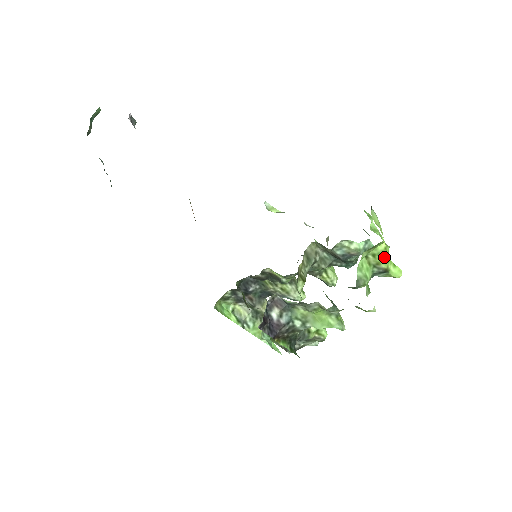
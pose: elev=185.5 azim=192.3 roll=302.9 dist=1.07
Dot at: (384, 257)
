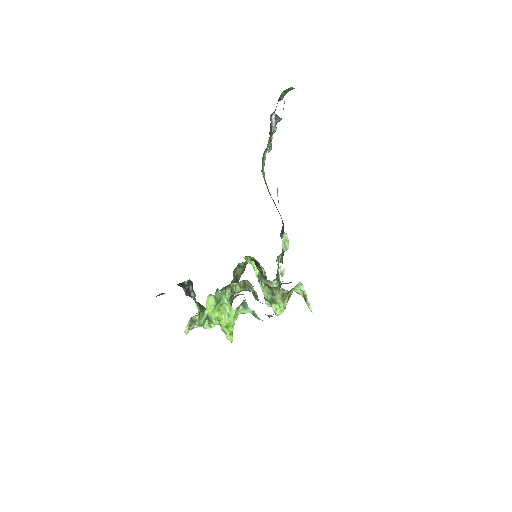
Dot at: (220, 323)
